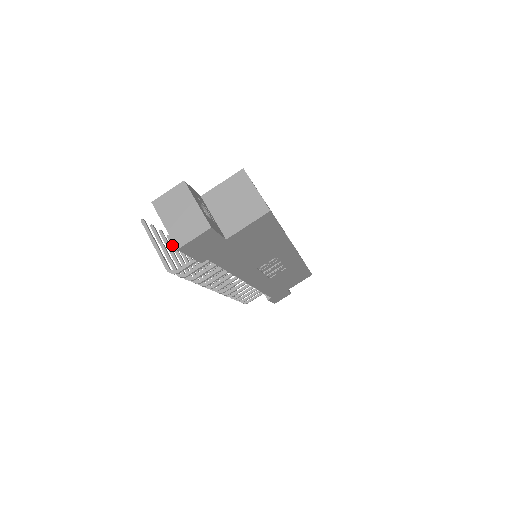
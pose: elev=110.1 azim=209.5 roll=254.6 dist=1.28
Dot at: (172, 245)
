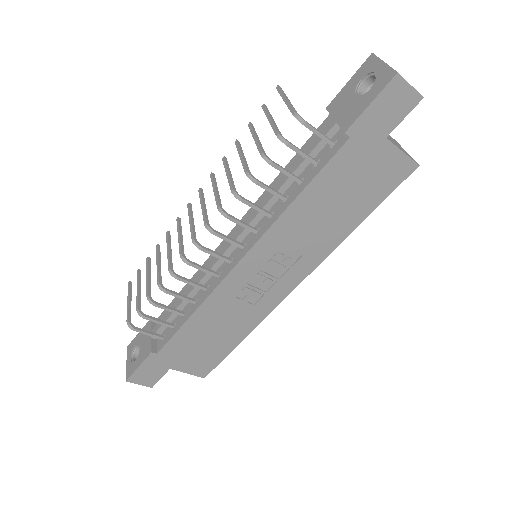
Dot at: (240, 146)
